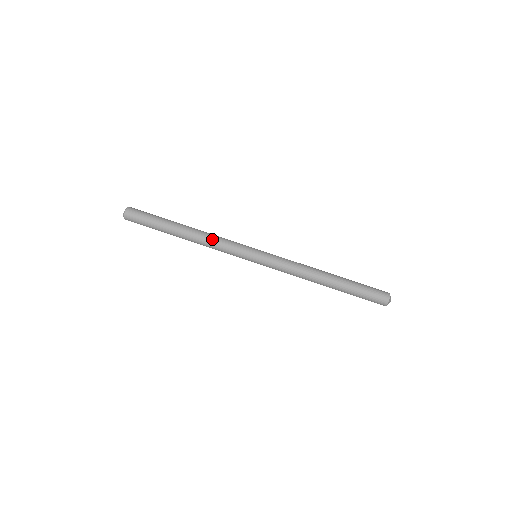
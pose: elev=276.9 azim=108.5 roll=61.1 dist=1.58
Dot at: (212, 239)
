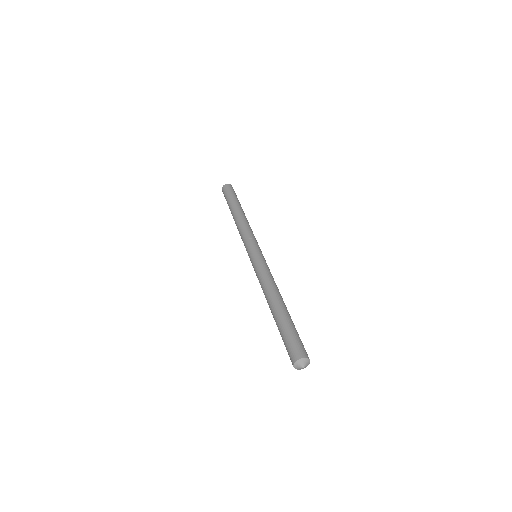
Dot at: occluded
